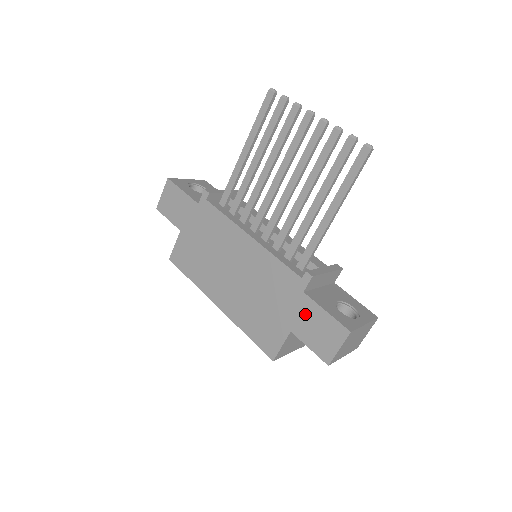
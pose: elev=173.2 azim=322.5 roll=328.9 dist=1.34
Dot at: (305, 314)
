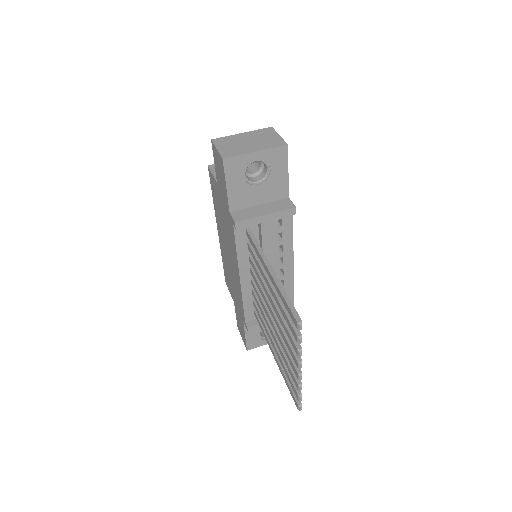
Dot at: (240, 318)
